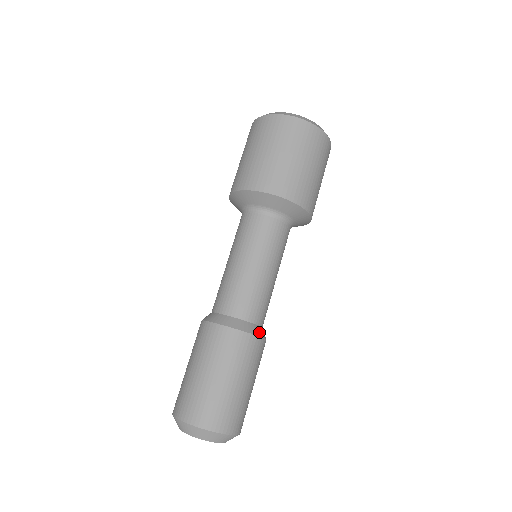
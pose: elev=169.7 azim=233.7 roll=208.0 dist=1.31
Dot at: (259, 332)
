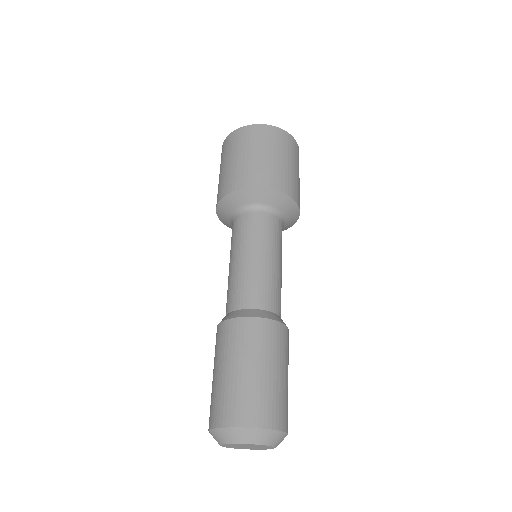
Dot at: occluded
